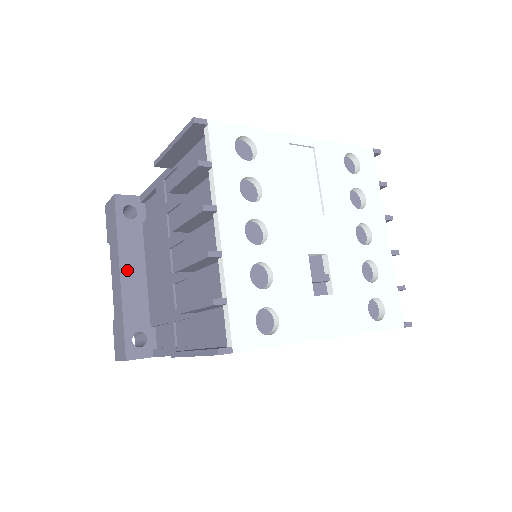
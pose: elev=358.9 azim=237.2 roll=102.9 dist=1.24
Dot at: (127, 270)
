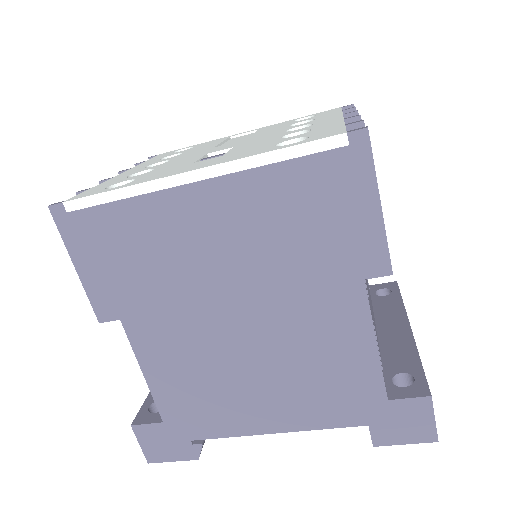
Dot at: occluded
